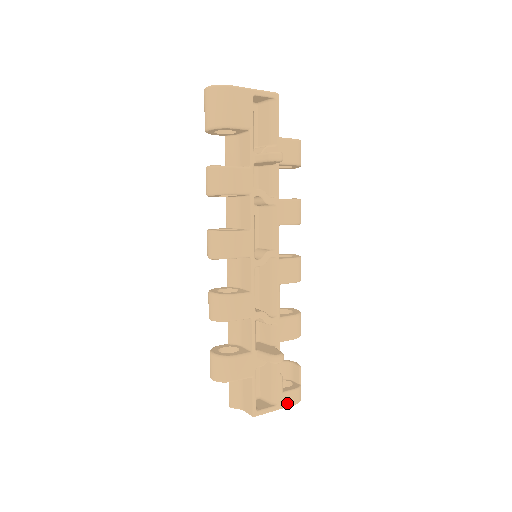
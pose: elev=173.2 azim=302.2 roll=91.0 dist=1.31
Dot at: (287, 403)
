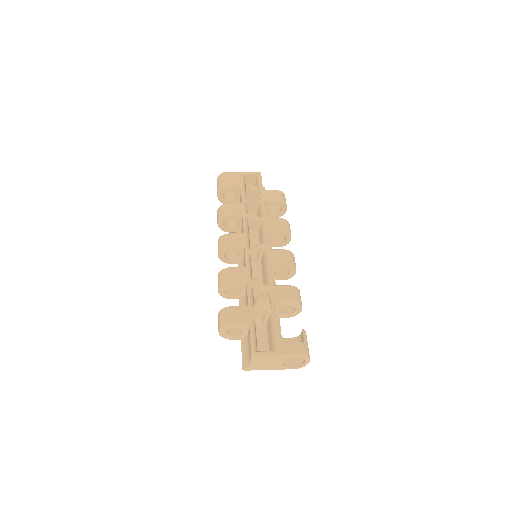
Dot at: (288, 351)
